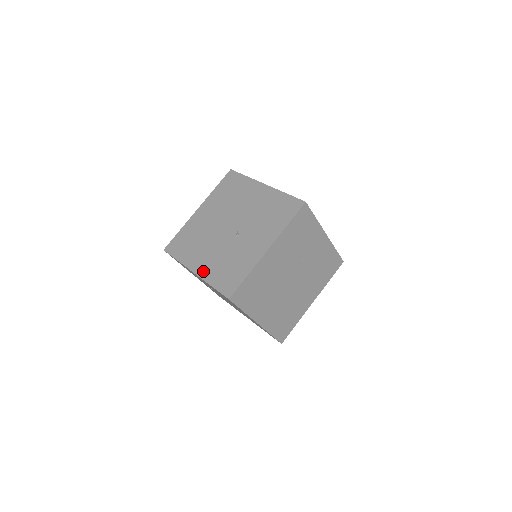
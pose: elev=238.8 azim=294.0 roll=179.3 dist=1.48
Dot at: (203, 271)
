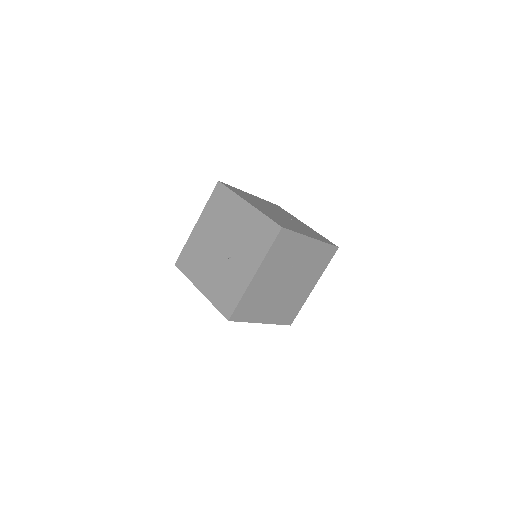
Dot at: (207, 291)
